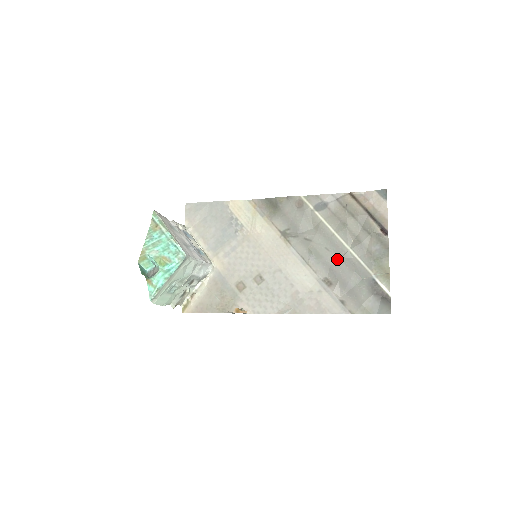
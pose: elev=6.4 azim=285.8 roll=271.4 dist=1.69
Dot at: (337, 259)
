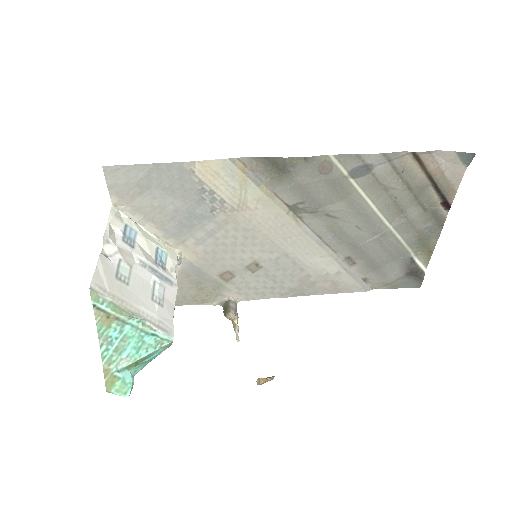
Dot at: (370, 239)
